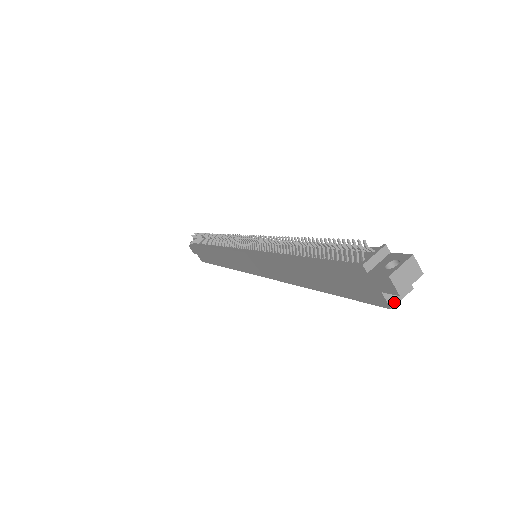
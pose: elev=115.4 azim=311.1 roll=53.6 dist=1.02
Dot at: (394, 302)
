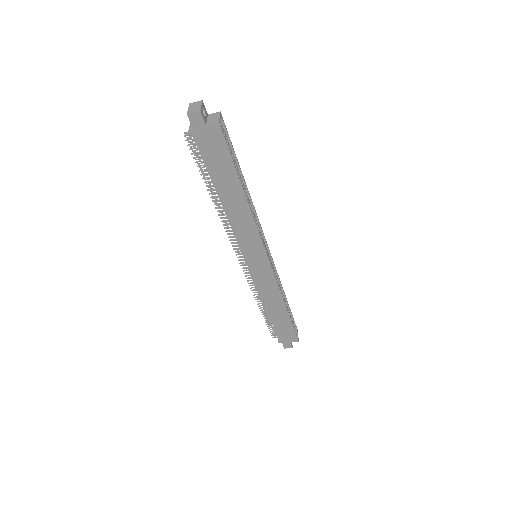
Dot at: (217, 121)
